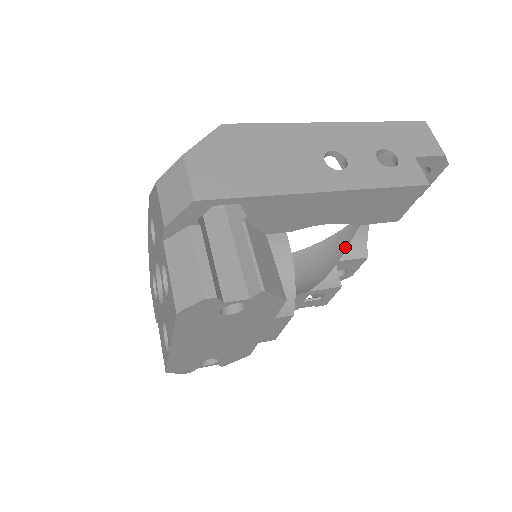
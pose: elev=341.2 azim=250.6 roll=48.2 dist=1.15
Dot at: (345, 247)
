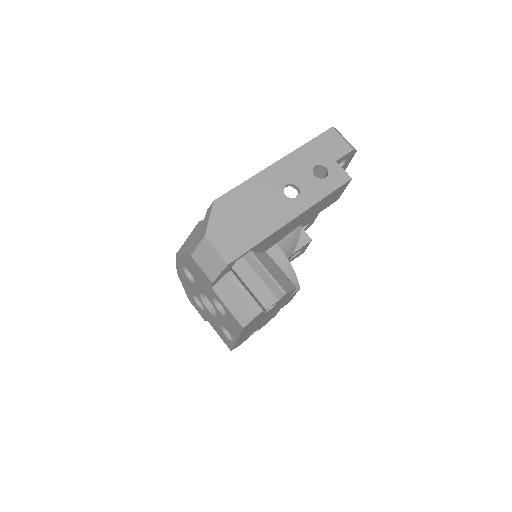
Dot at: occluded
